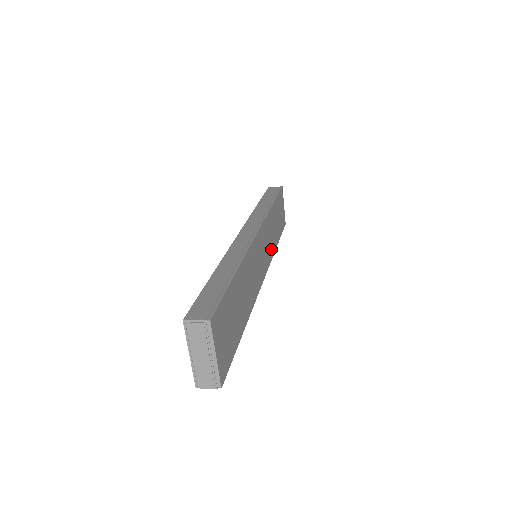
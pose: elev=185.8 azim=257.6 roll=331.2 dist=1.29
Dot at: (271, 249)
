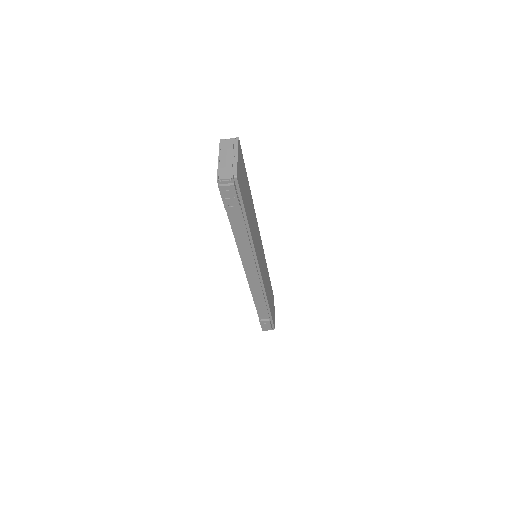
Dot at: (265, 286)
